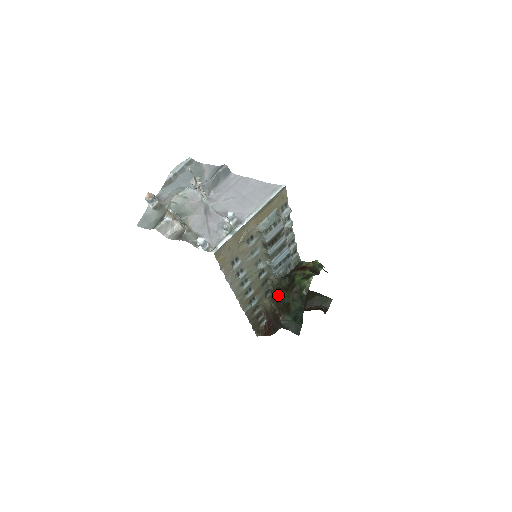
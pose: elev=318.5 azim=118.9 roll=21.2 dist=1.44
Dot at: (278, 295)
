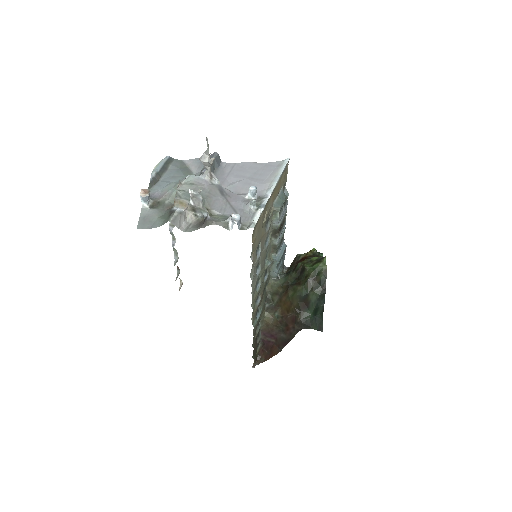
Dot at: (289, 293)
